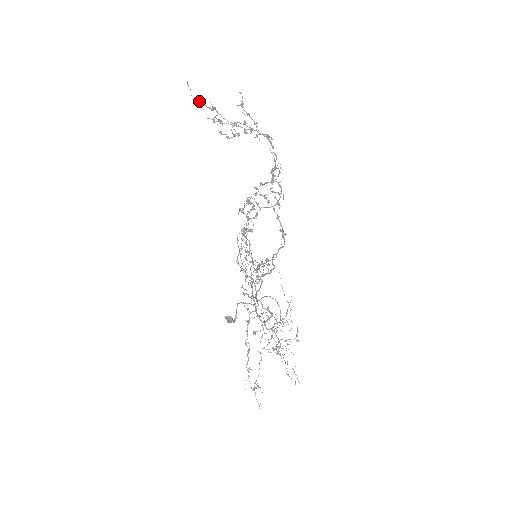
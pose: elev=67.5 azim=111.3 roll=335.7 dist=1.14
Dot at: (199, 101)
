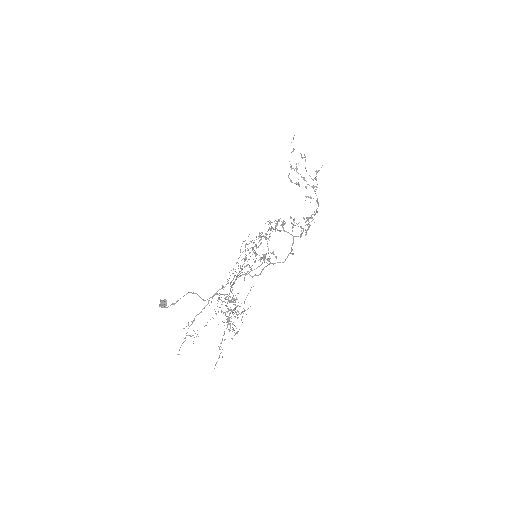
Dot at: (294, 149)
